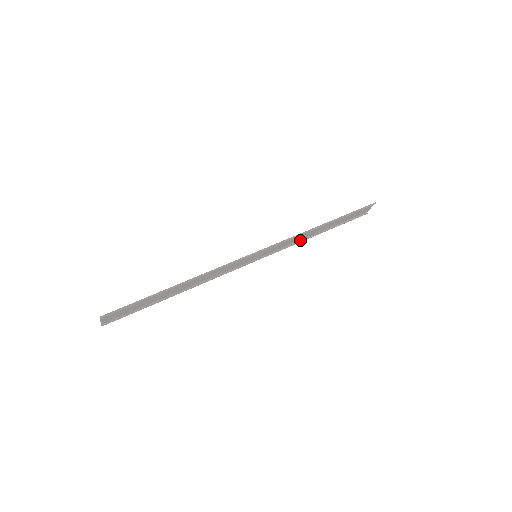
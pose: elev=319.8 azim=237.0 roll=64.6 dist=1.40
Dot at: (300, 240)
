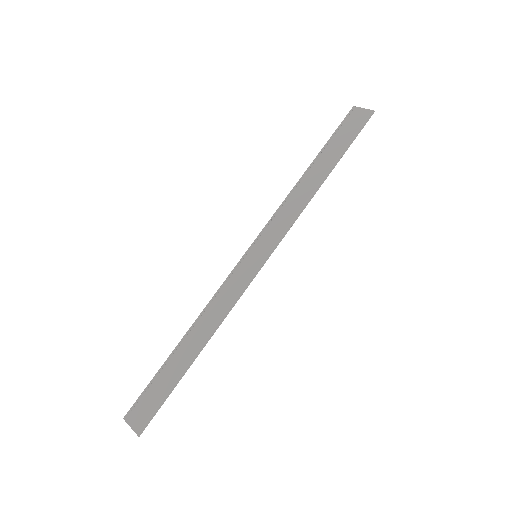
Dot at: (290, 195)
